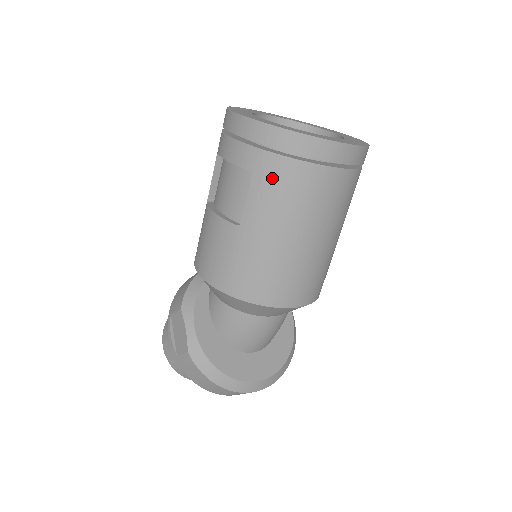
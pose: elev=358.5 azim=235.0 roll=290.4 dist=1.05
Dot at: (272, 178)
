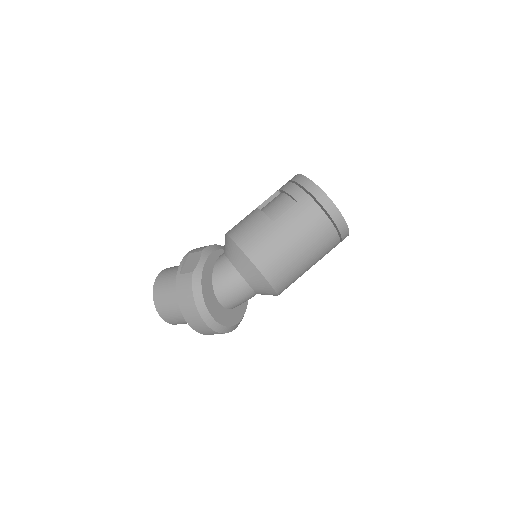
Dot at: (305, 209)
